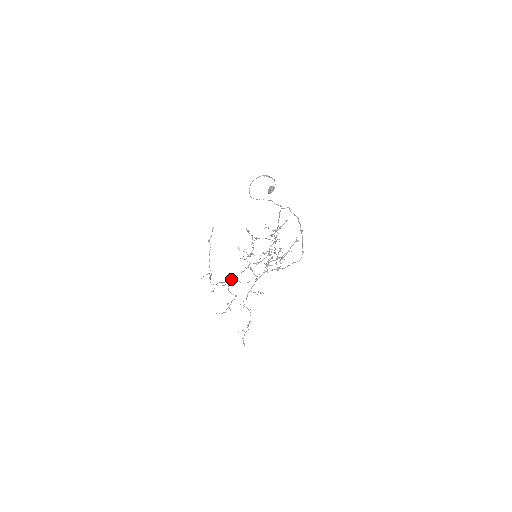
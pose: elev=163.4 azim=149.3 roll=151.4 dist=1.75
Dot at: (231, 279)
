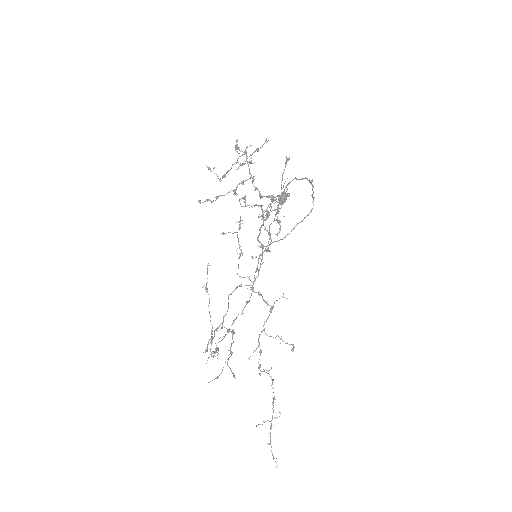
Dot at: occluded
